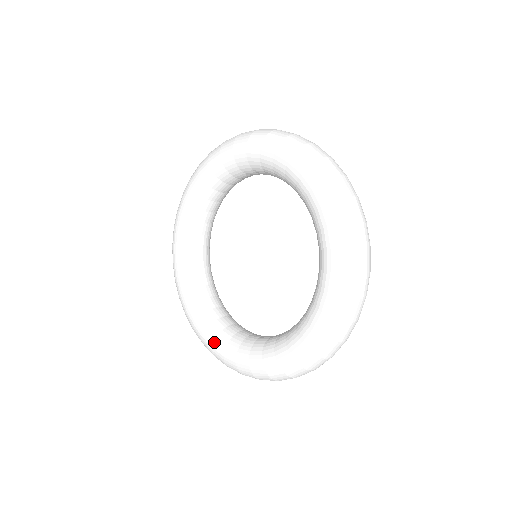
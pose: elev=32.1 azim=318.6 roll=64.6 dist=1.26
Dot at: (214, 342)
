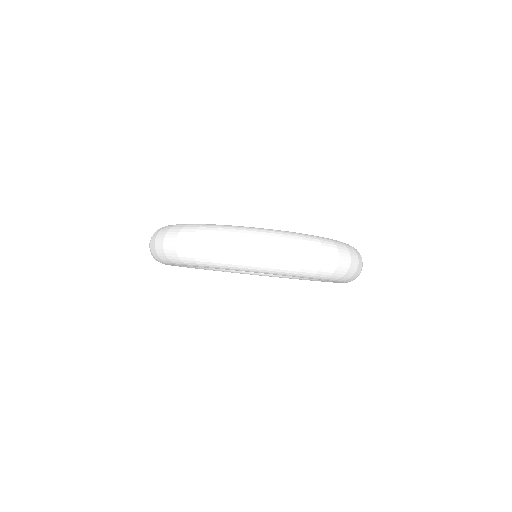
Dot at: occluded
